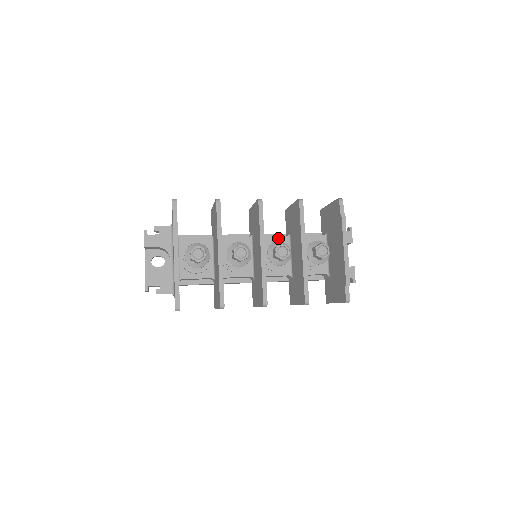
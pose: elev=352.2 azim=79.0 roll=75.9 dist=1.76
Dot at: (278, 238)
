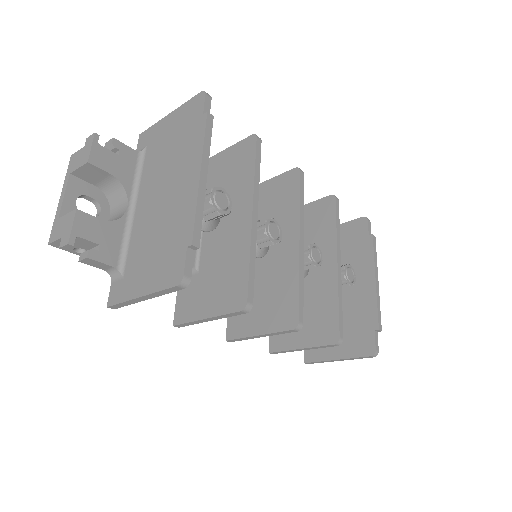
Dot at: occluded
